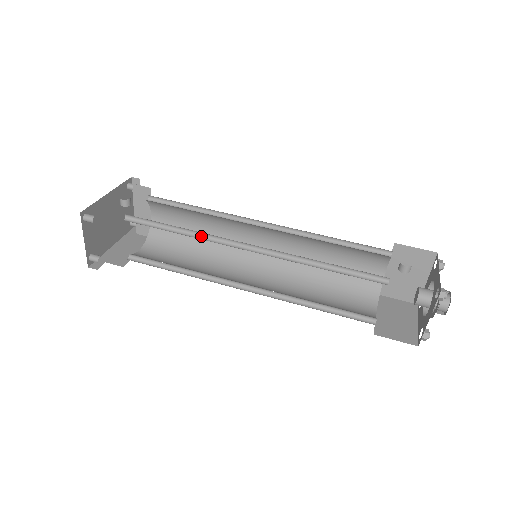
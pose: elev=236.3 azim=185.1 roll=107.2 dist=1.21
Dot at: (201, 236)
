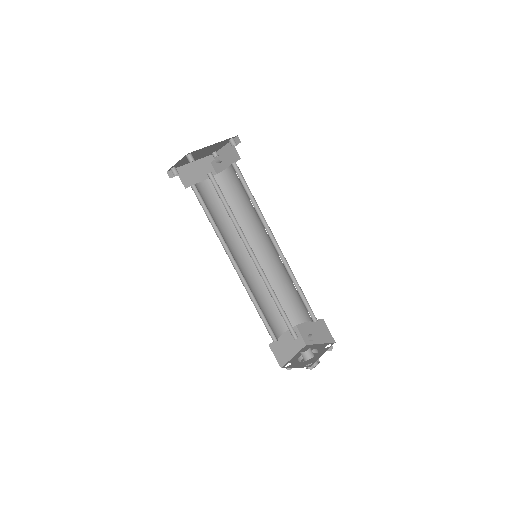
Dot at: (238, 226)
